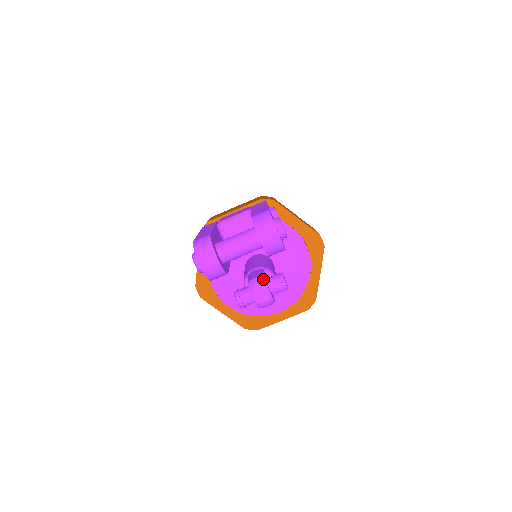
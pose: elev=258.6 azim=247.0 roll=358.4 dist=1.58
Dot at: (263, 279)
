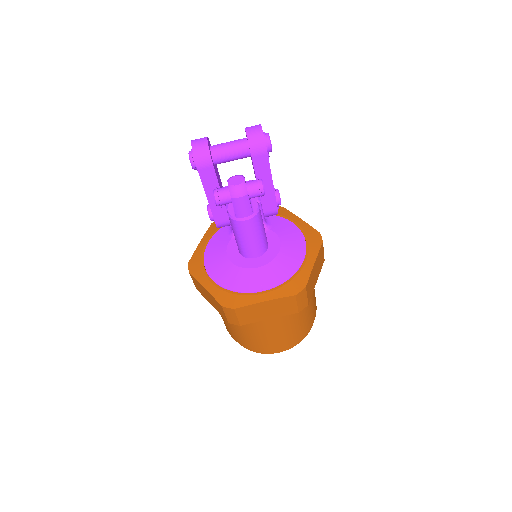
Dot at: occluded
